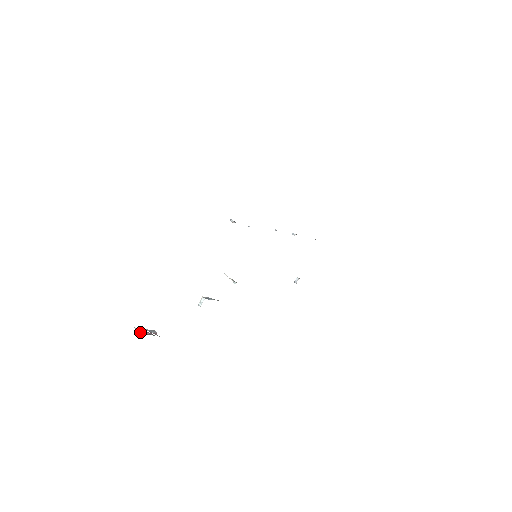
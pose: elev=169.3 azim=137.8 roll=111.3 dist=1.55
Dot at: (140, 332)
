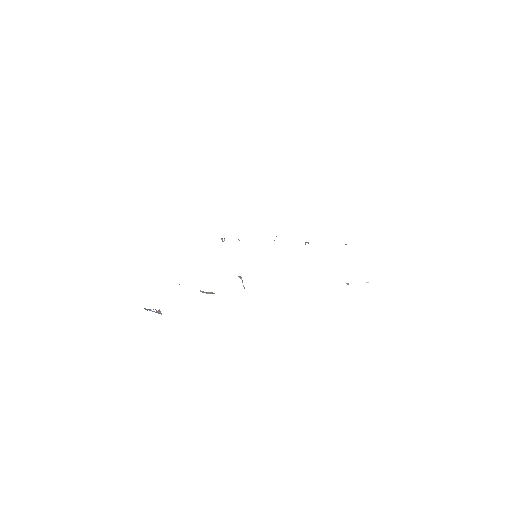
Dot at: occluded
